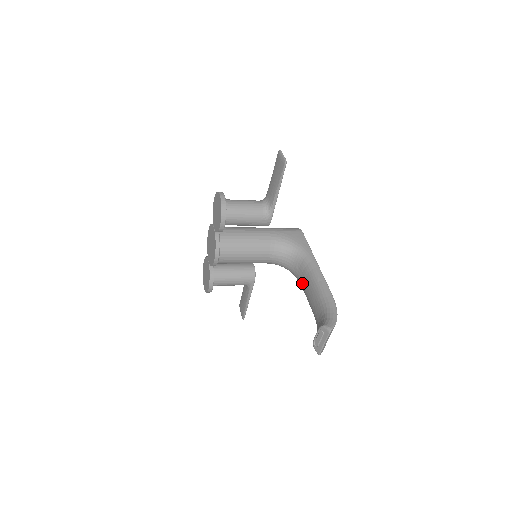
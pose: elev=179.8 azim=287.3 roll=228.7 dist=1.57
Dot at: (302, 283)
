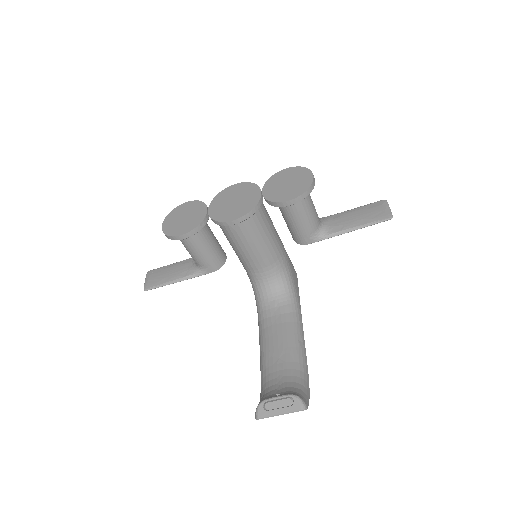
Dot at: (270, 323)
